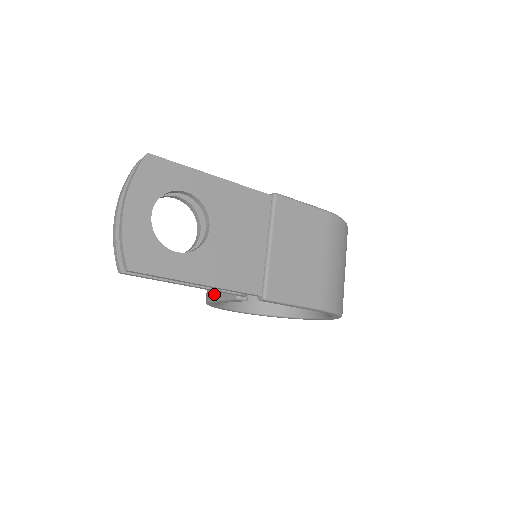
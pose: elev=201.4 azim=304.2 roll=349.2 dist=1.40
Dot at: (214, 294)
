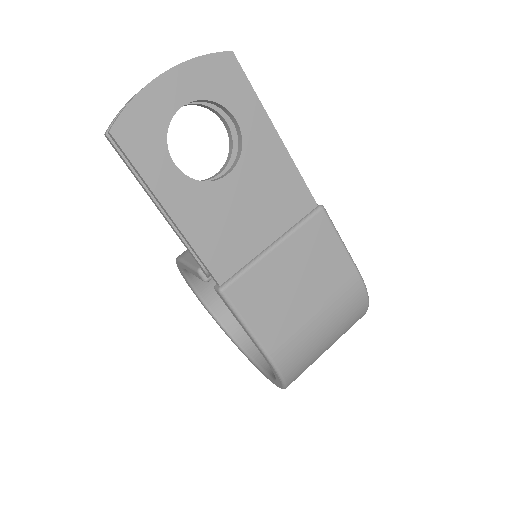
Dot at: (186, 255)
